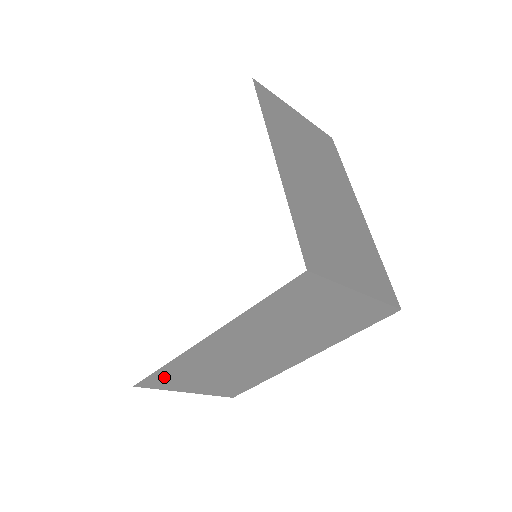
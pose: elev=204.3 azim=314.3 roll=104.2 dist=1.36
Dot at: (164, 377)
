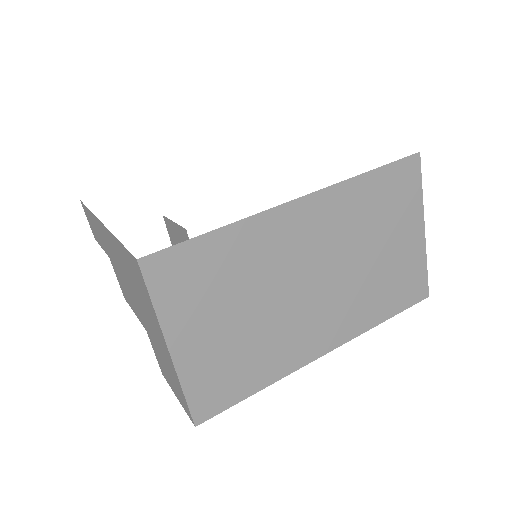
Dot at: (190, 265)
